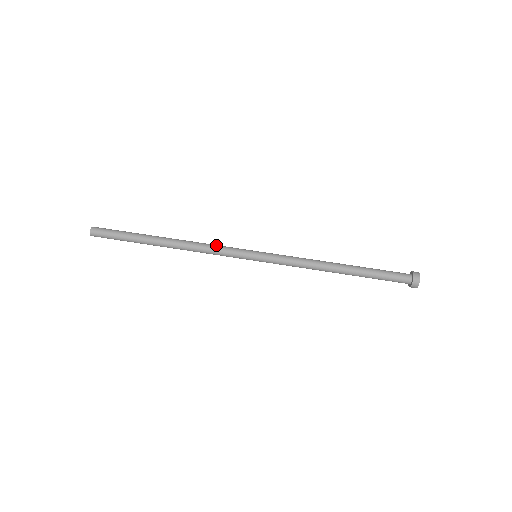
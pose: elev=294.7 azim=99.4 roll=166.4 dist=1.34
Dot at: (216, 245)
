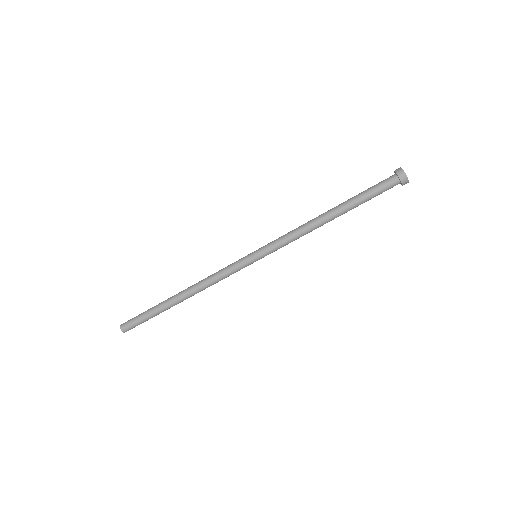
Dot at: (222, 278)
